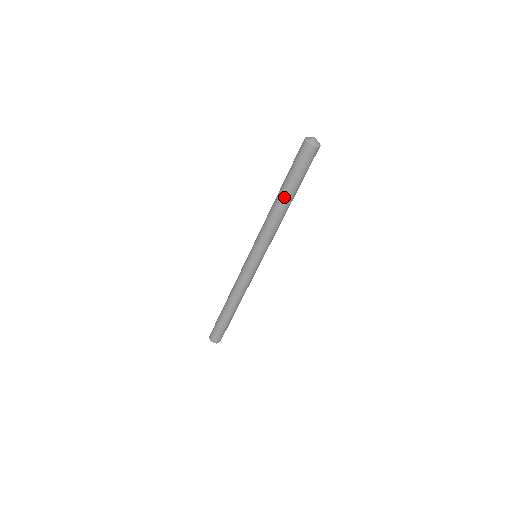
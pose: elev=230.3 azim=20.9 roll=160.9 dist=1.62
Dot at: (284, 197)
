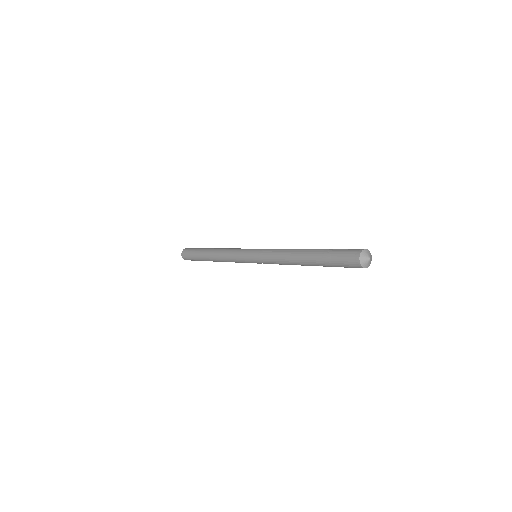
Dot at: occluded
